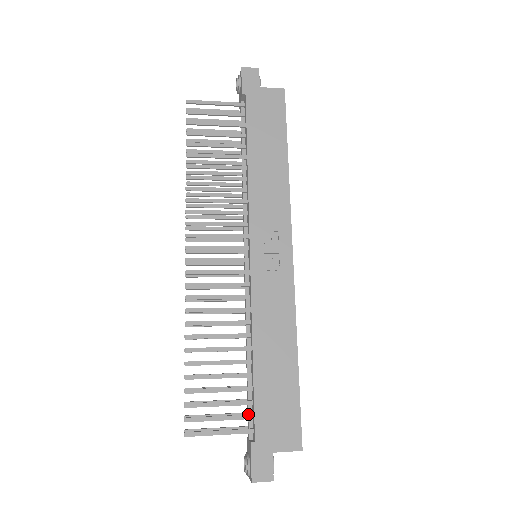
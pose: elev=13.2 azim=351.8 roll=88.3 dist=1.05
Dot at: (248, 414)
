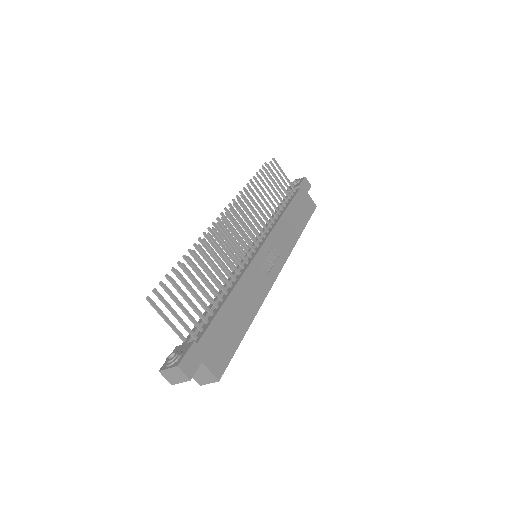
Dot at: (200, 326)
